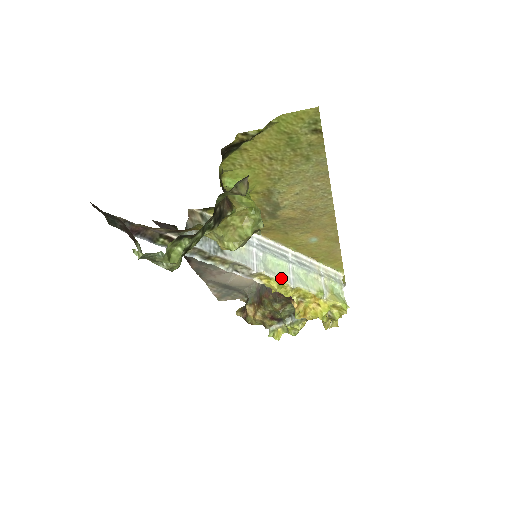
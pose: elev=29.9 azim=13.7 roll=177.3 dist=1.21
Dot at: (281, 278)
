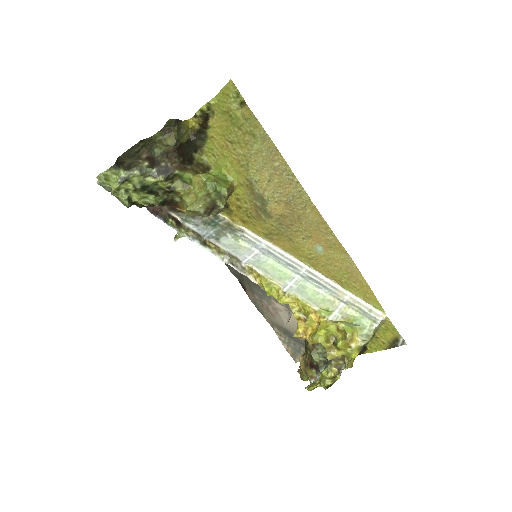
Dot at: (274, 279)
